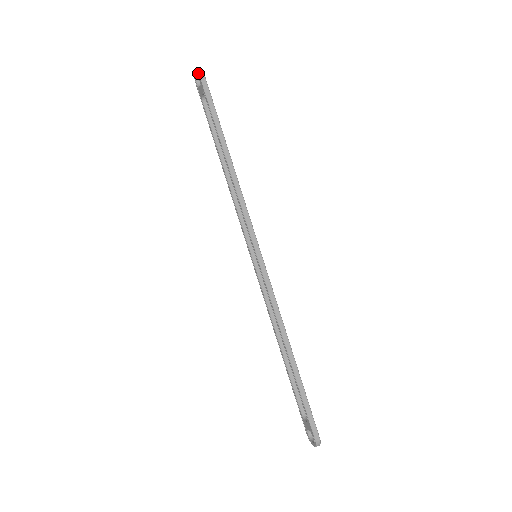
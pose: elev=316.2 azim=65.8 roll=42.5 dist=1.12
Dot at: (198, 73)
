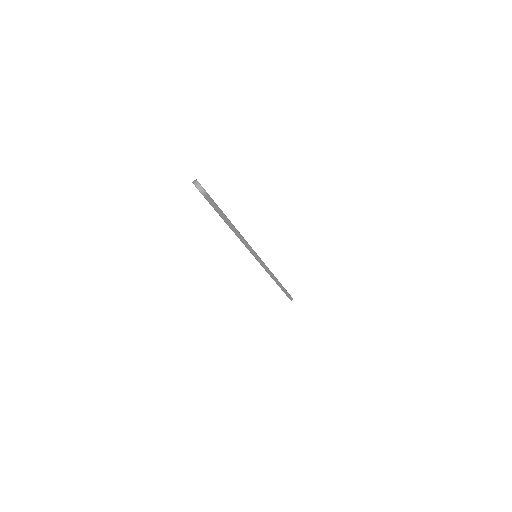
Dot at: occluded
